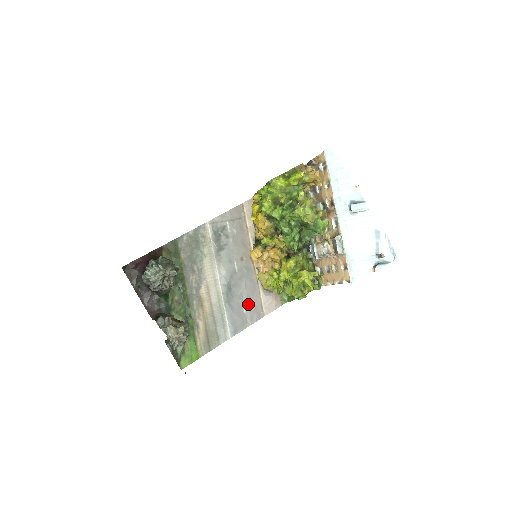
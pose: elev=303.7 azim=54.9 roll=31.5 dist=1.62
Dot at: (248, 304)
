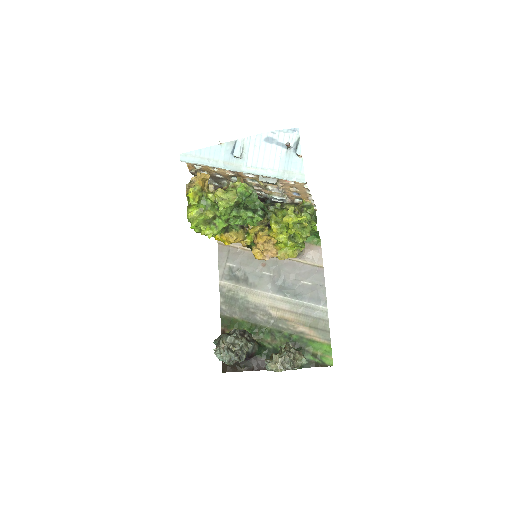
Dot at: (305, 278)
